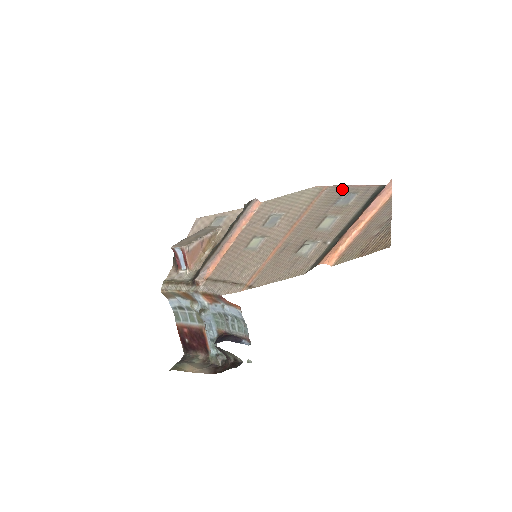
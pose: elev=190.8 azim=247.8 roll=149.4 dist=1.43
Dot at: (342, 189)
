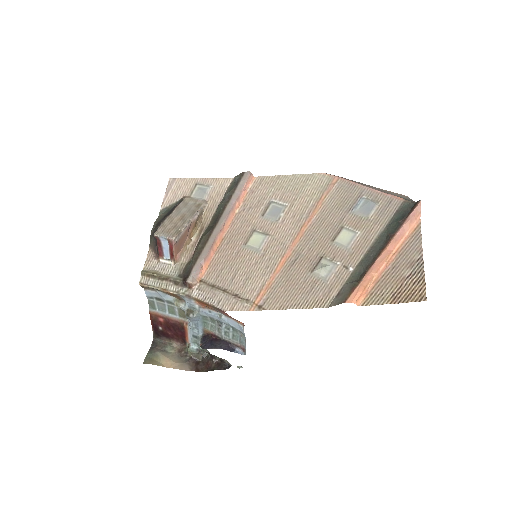
Dot at: (358, 190)
